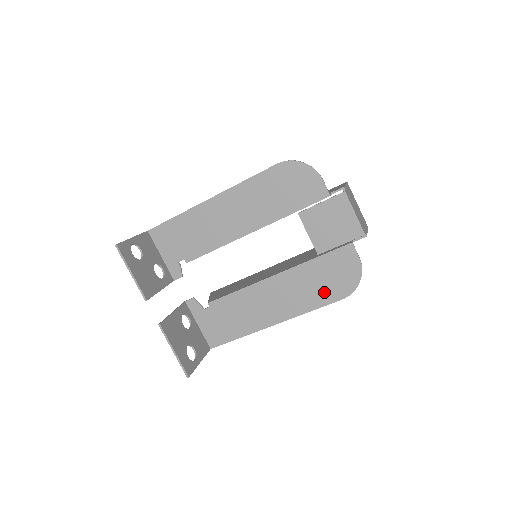
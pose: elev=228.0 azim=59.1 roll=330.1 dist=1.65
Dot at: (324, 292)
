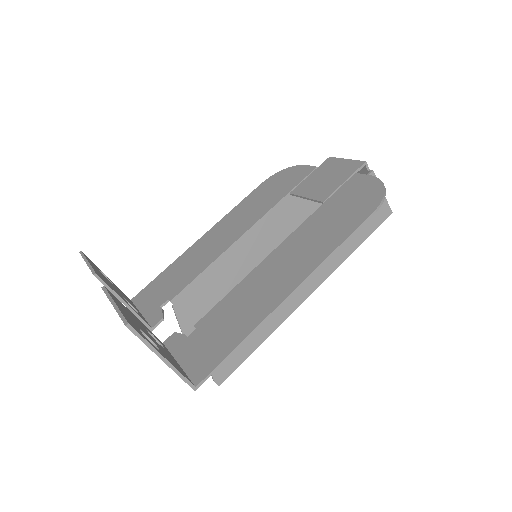
Dot at: (346, 221)
